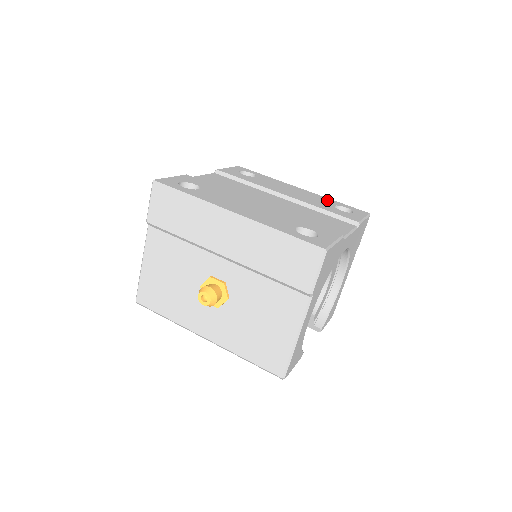
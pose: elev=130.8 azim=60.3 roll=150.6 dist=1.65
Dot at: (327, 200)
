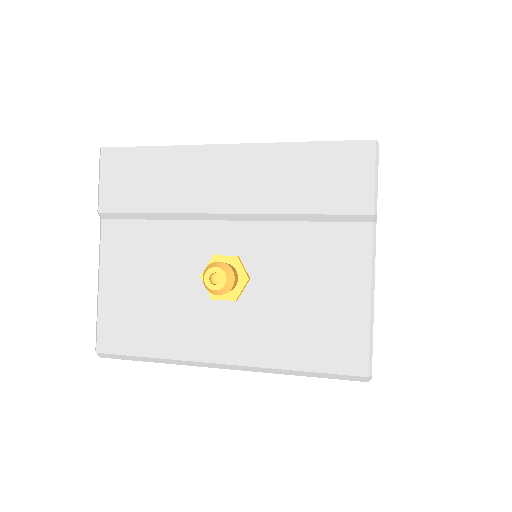
Dot at: occluded
